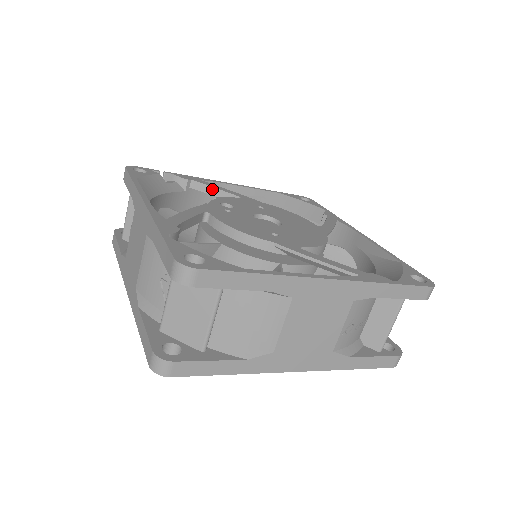
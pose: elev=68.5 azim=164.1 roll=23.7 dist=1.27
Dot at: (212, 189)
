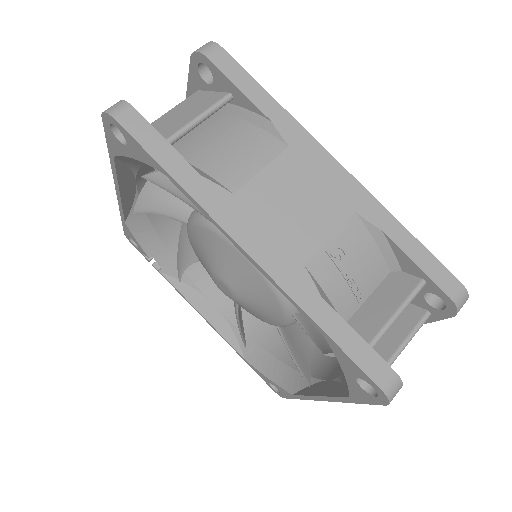
Dot at: occluded
